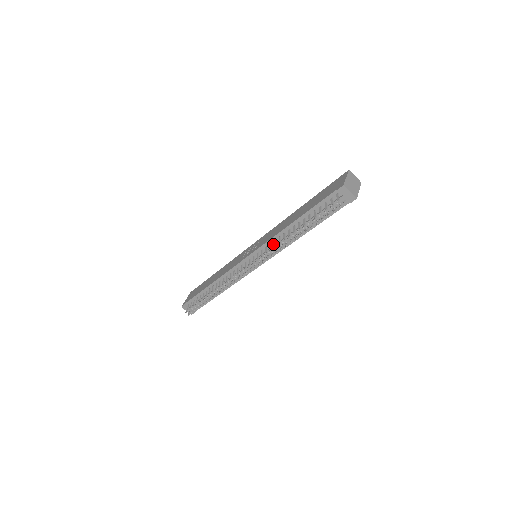
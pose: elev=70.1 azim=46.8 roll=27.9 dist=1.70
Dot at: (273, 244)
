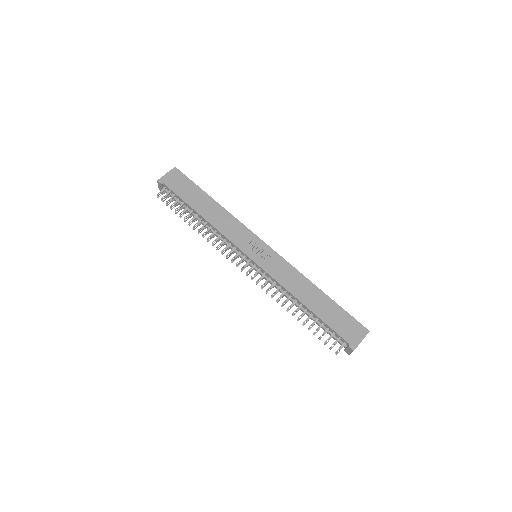
Dot at: (276, 283)
